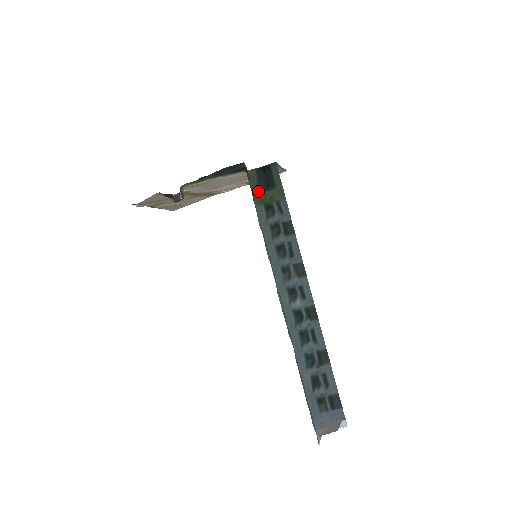
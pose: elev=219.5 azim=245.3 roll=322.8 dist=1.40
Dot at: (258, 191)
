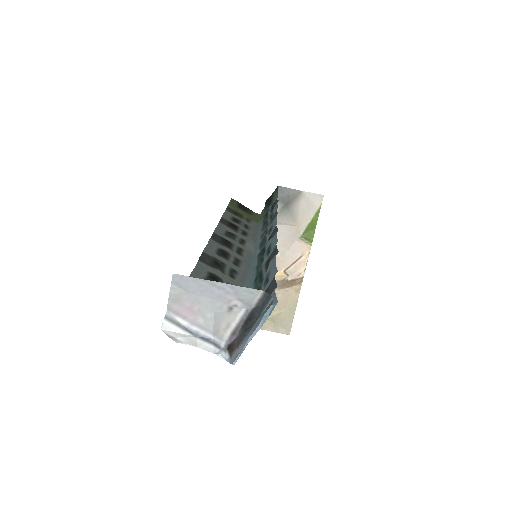
Dot at: (263, 214)
